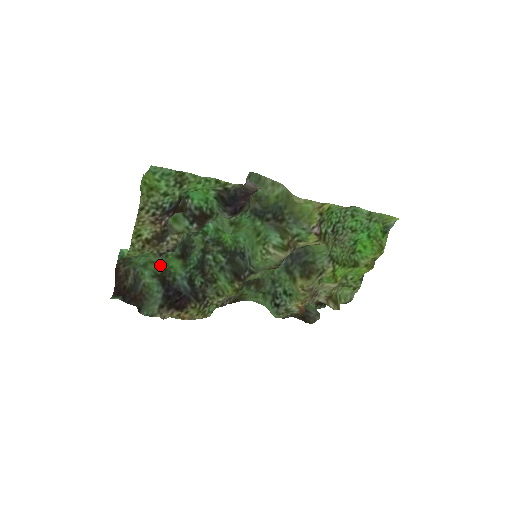
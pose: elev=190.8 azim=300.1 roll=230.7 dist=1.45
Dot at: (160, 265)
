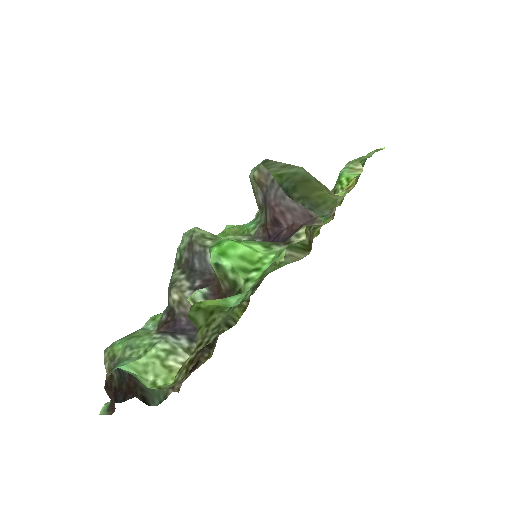
Dot at: (143, 328)
